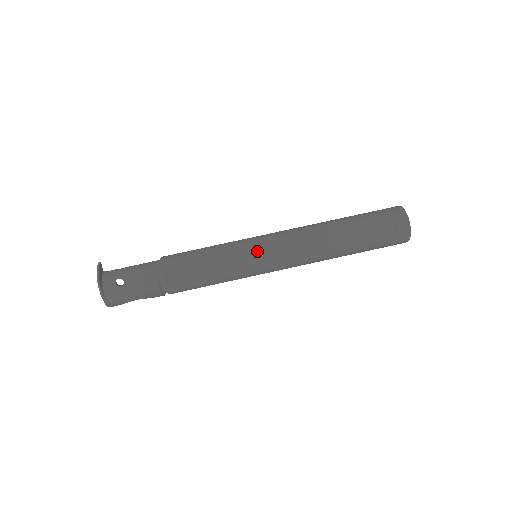
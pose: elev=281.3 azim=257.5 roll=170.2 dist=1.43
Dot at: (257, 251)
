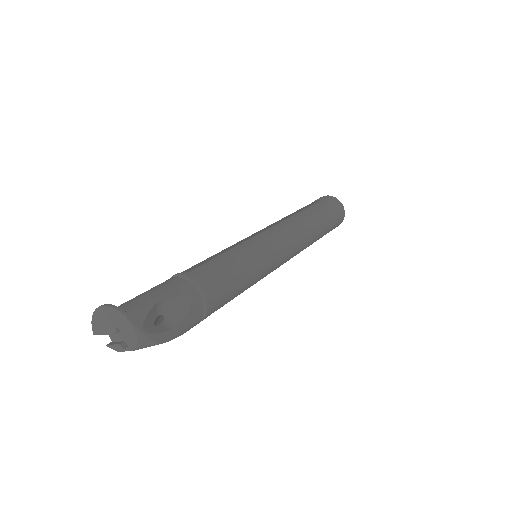
Dot at: occluded
